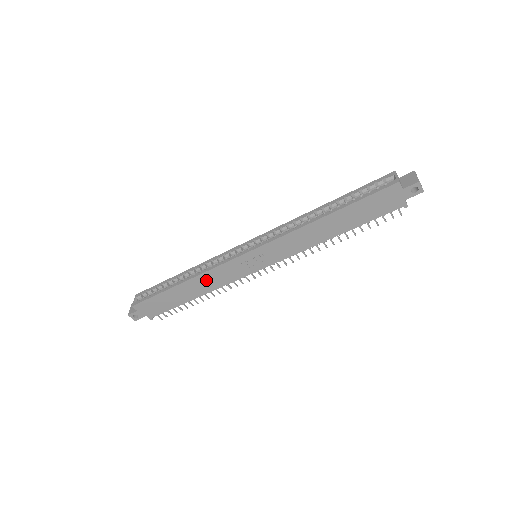
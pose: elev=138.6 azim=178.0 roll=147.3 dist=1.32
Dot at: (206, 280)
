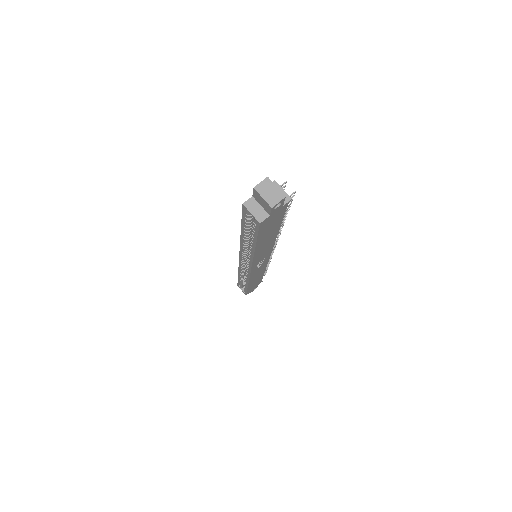
Dot at: (255, 277)
